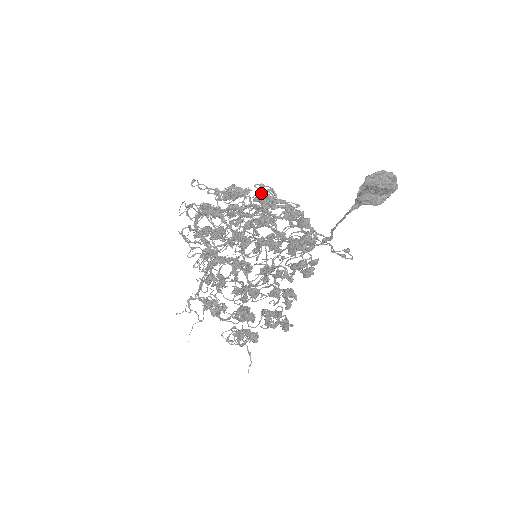
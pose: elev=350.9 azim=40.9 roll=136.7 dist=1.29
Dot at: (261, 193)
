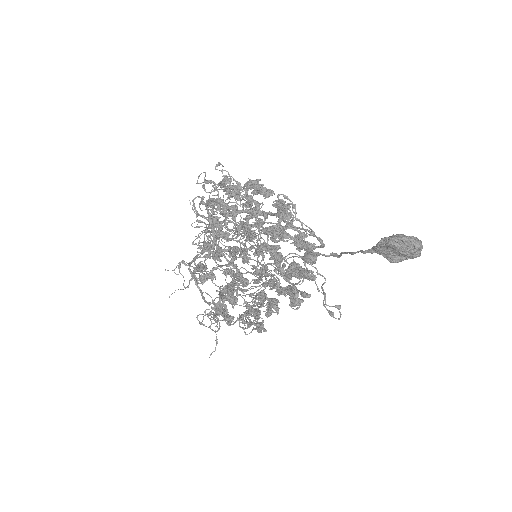
Dot at: (282, 204)
